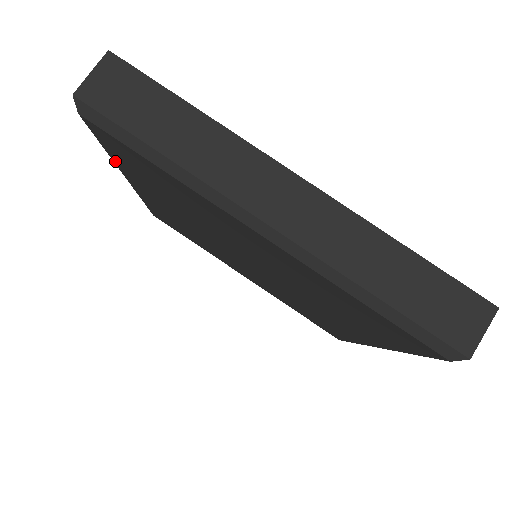
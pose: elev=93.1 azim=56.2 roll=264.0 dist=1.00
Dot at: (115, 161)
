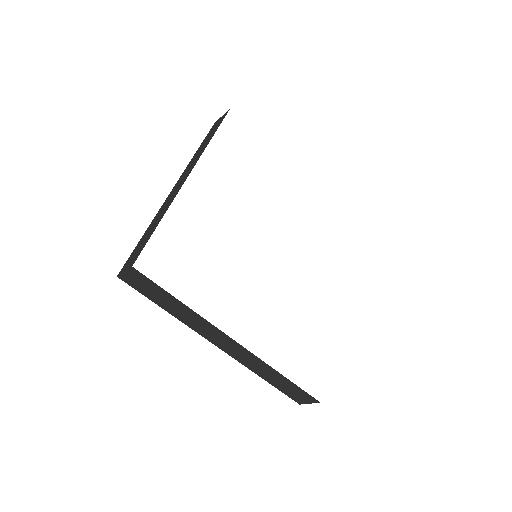
Dot at: occluded
